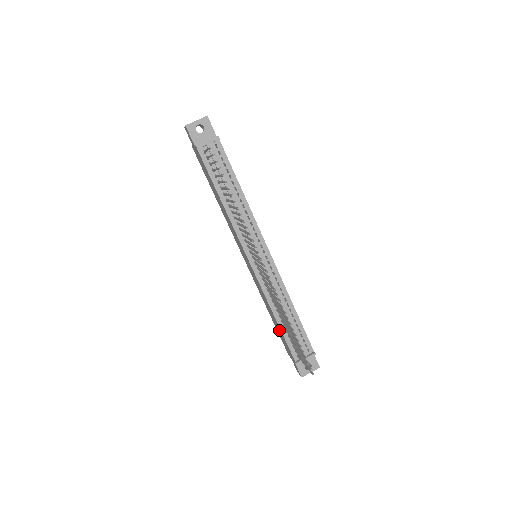
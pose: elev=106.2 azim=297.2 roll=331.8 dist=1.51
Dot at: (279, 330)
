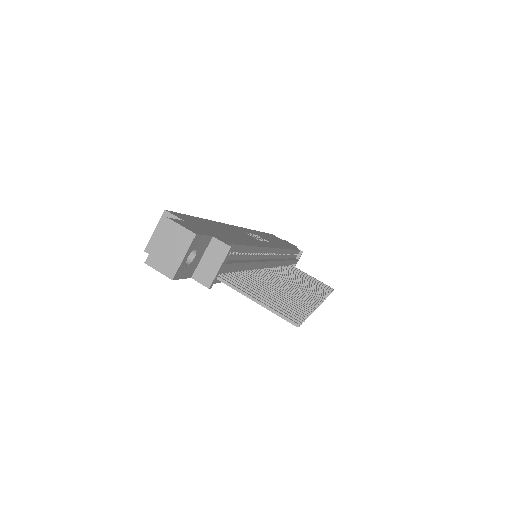
Dot at: occluded
